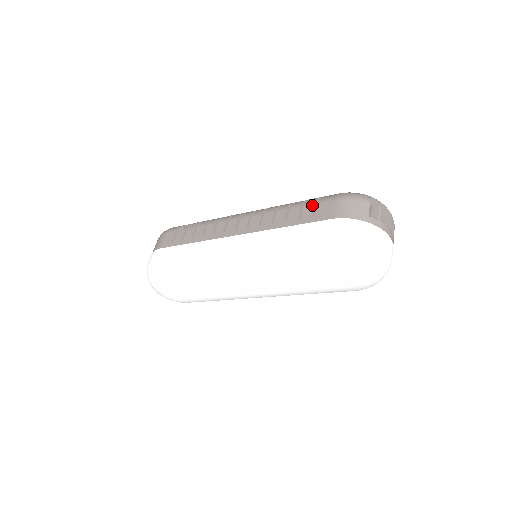
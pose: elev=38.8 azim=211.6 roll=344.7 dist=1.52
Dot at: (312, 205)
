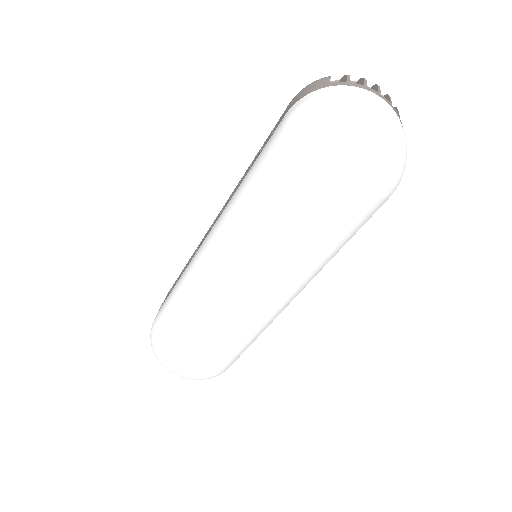
Dot at: (271, 131)
